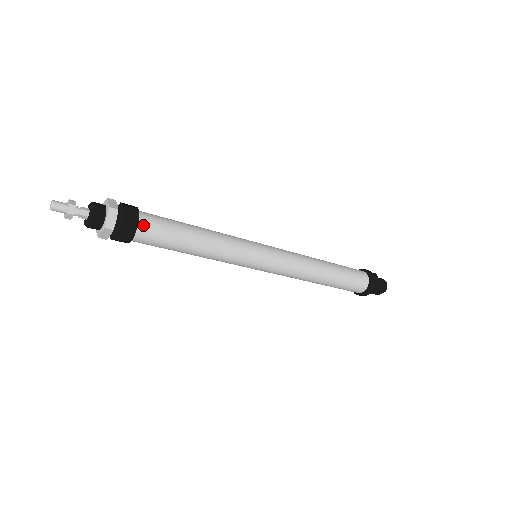
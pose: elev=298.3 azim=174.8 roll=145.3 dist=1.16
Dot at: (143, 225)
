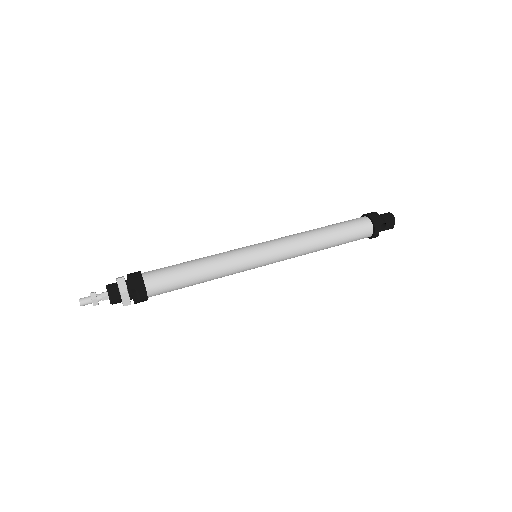
Dot at: (148, 278)
